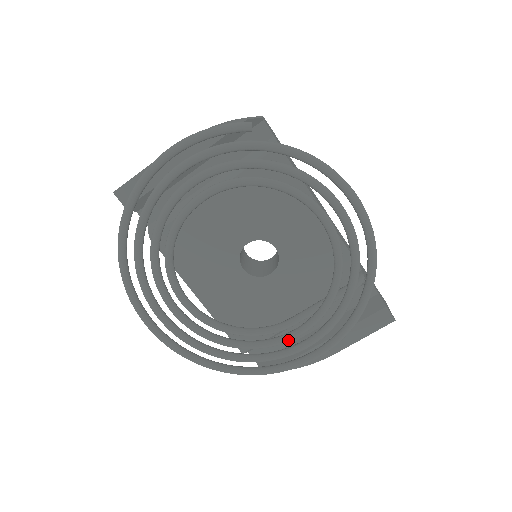
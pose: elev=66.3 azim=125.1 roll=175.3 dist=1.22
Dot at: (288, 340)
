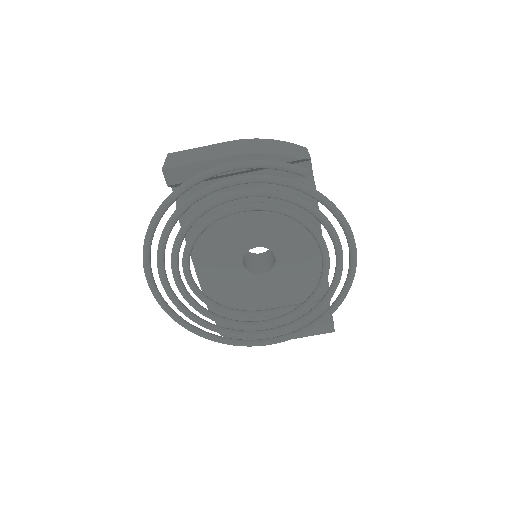
Dot at: (257, 327)
